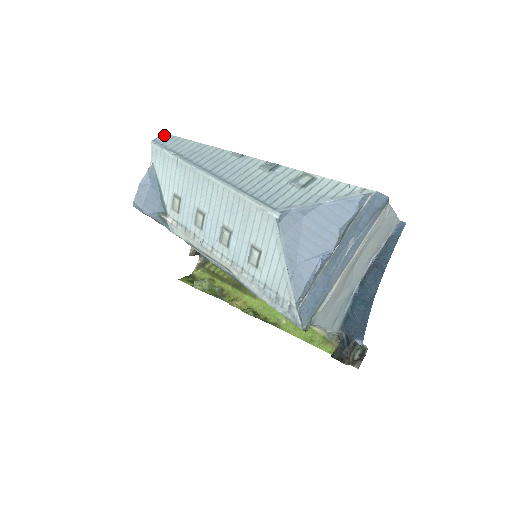
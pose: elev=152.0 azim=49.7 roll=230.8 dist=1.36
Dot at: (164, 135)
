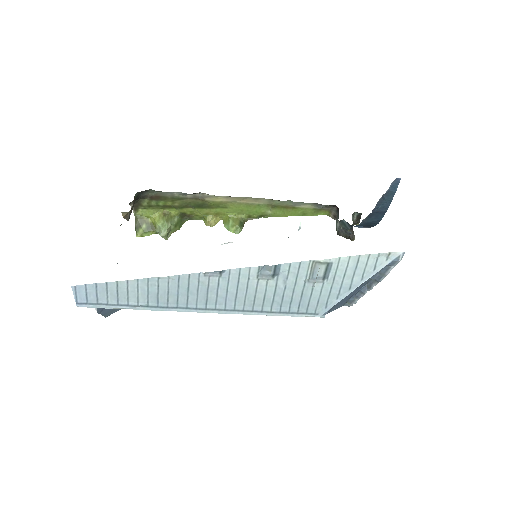
Dot at: (78, 290)
